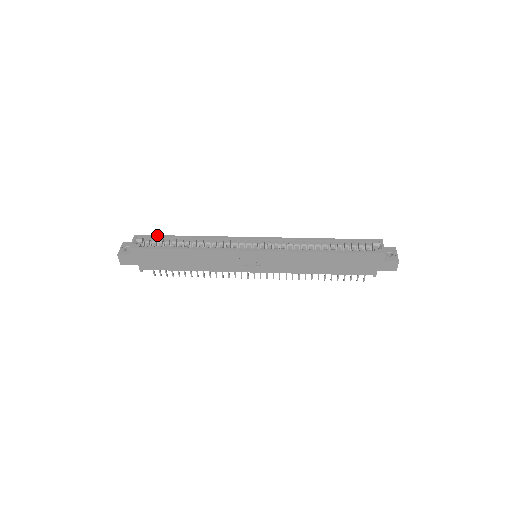
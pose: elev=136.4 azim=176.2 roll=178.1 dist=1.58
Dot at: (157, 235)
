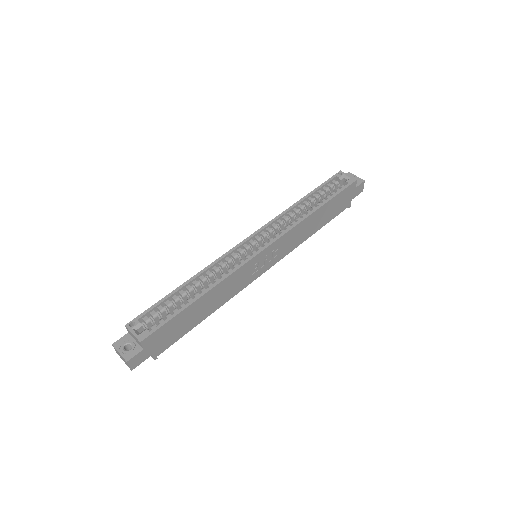
Dot at: (151, 306)
